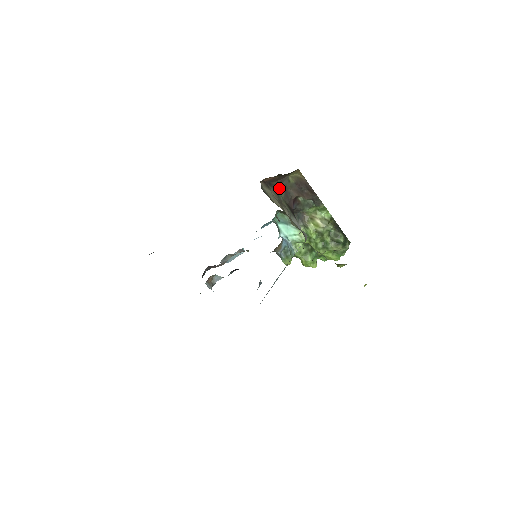
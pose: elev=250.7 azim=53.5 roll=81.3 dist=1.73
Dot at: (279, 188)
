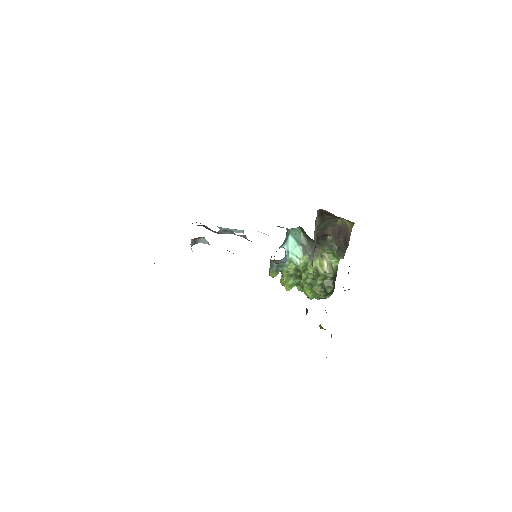
Dot at: (324, 221)
